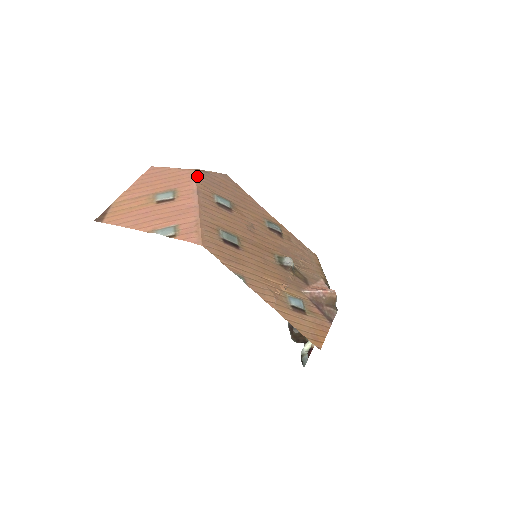
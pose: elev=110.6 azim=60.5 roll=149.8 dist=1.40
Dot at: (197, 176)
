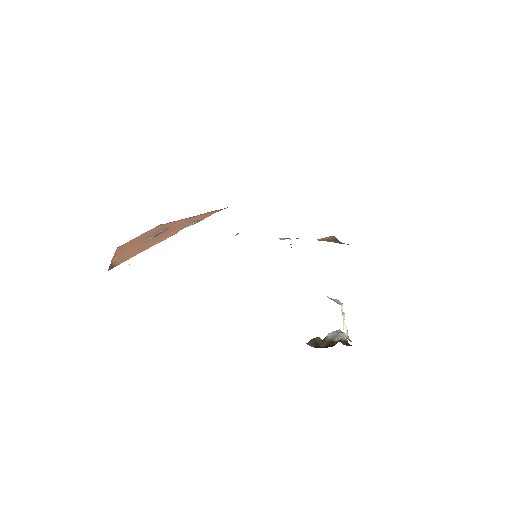
Dot at: occluded
